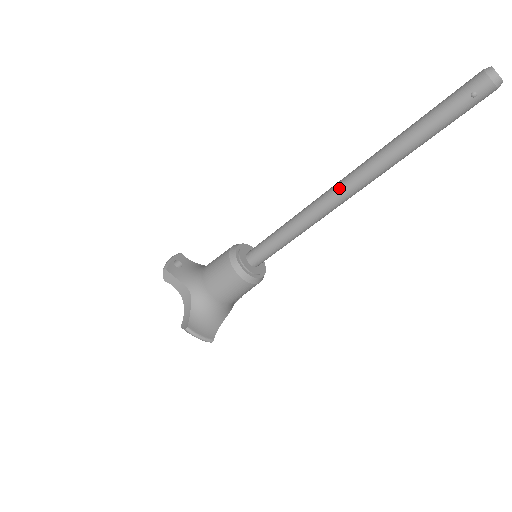
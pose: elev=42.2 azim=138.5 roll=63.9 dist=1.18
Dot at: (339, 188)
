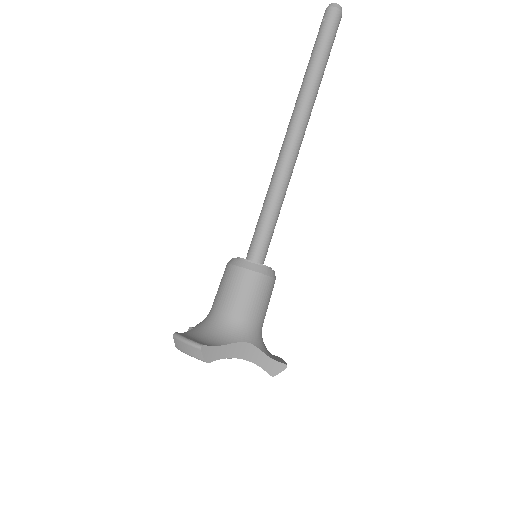
Dot at: (284, 138)
